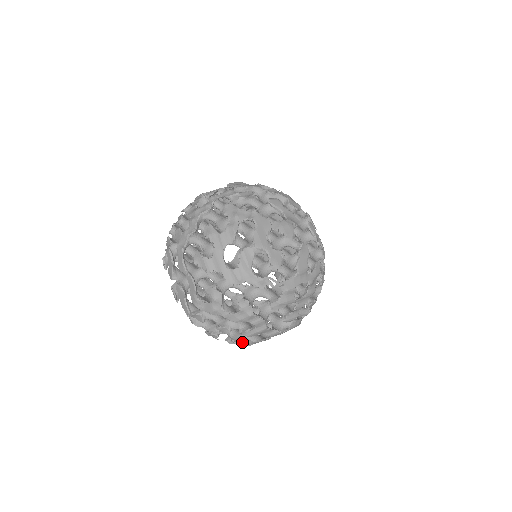
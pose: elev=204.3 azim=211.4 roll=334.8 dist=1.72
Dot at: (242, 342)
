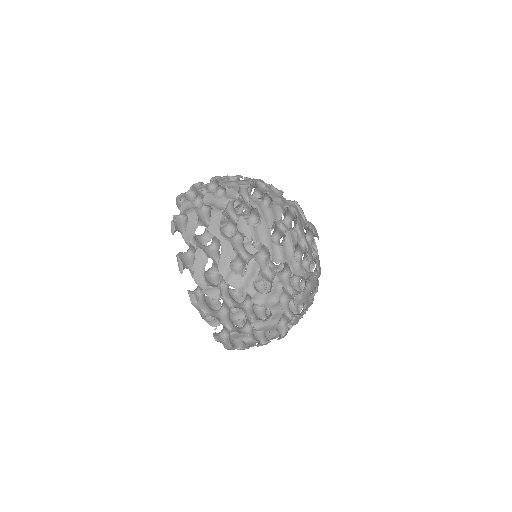
Dot at: (229, 342)
